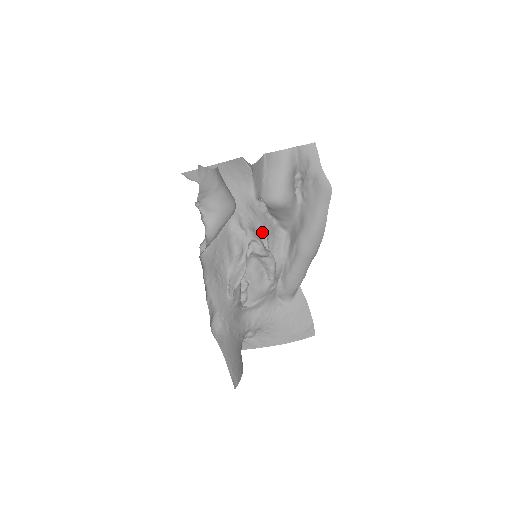
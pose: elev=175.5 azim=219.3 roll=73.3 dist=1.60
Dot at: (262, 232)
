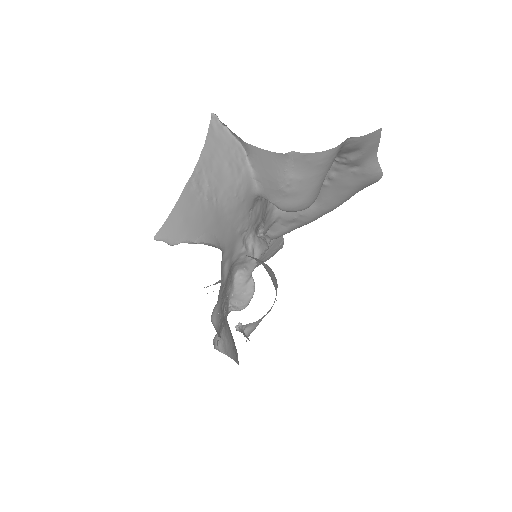
Dot at: (260, 223)
